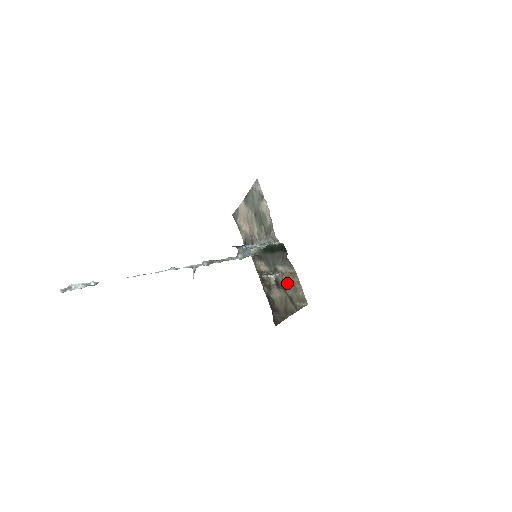
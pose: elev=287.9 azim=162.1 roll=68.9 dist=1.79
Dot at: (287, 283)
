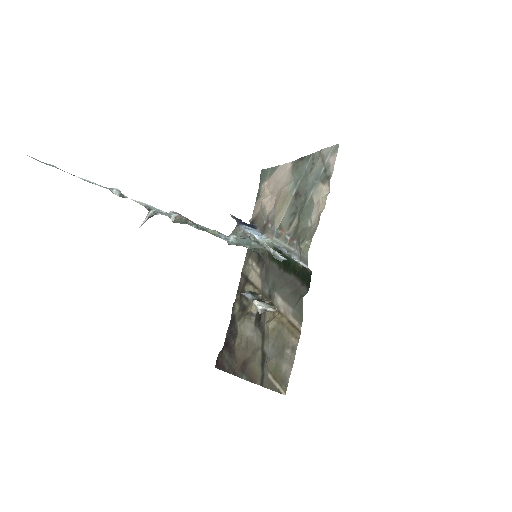
Dot at: (275, 332)
